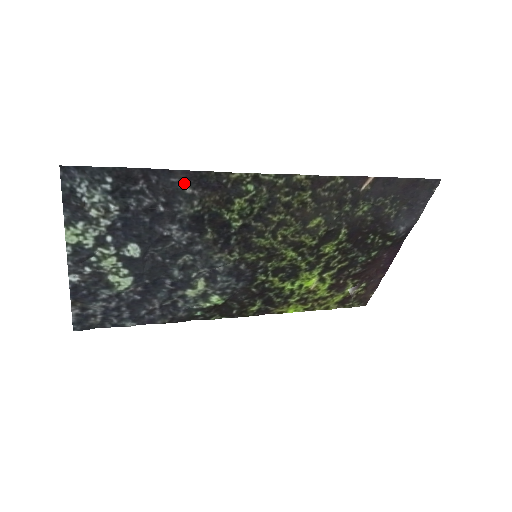
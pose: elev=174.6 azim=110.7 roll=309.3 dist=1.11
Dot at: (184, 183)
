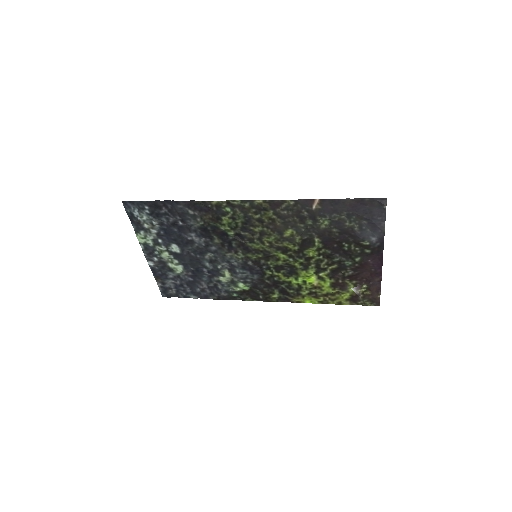
Dot at: (187, 208)
